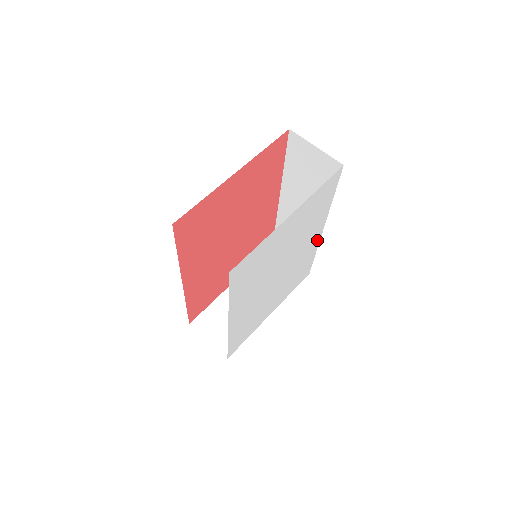
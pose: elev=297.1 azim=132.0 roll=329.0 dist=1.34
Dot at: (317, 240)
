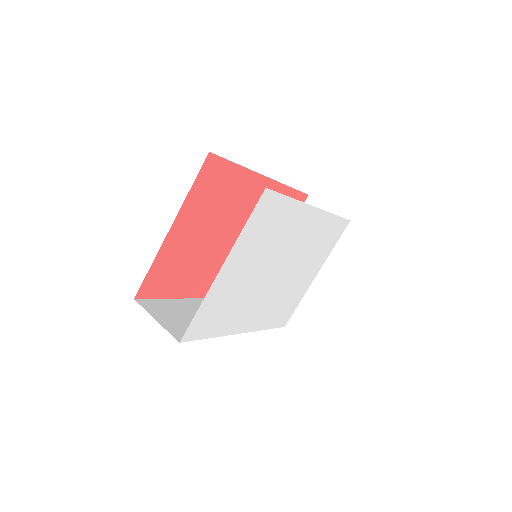
Dot at: (319, 215)
